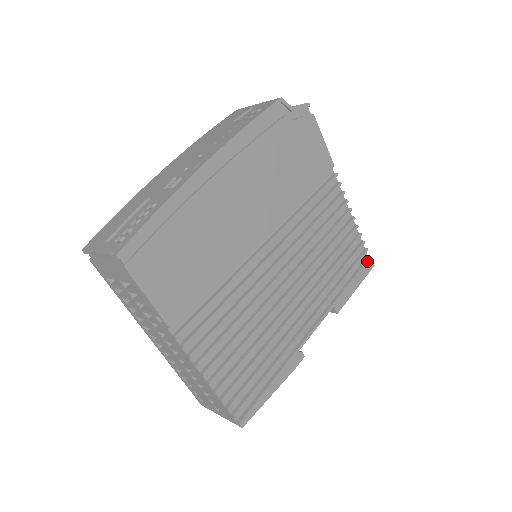
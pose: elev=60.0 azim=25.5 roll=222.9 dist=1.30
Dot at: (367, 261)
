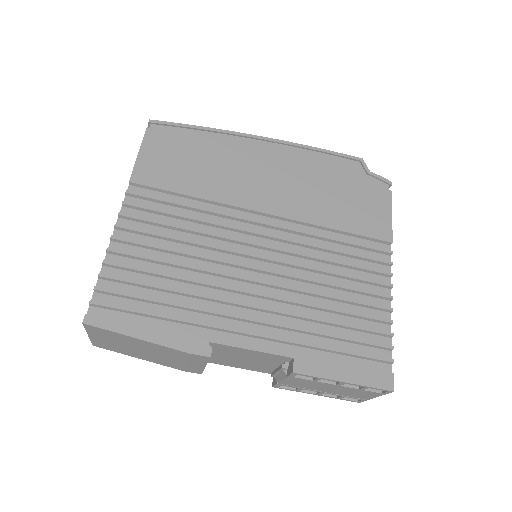
Dot at: (384, 372)
